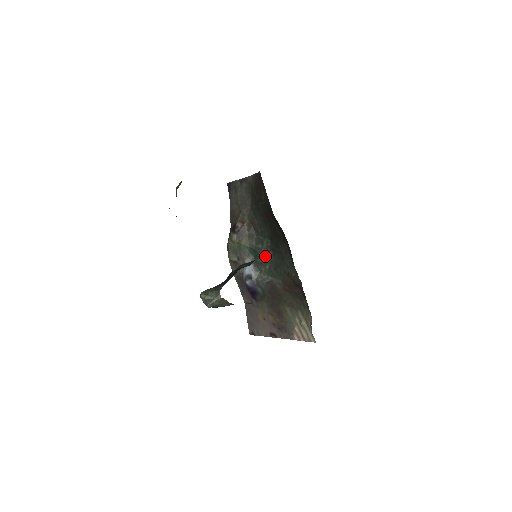
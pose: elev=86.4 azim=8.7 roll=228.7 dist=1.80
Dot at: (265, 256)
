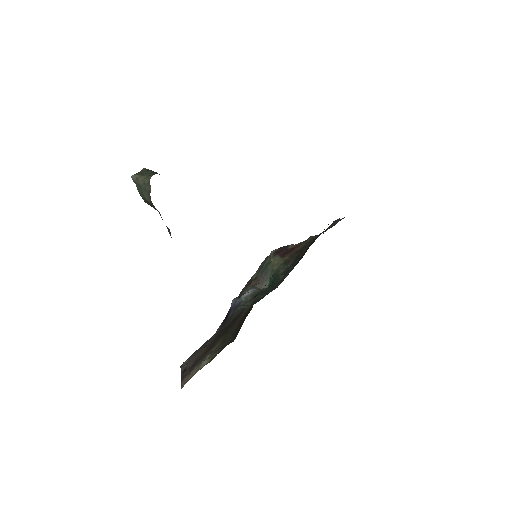
Dot at: (273, 287)
